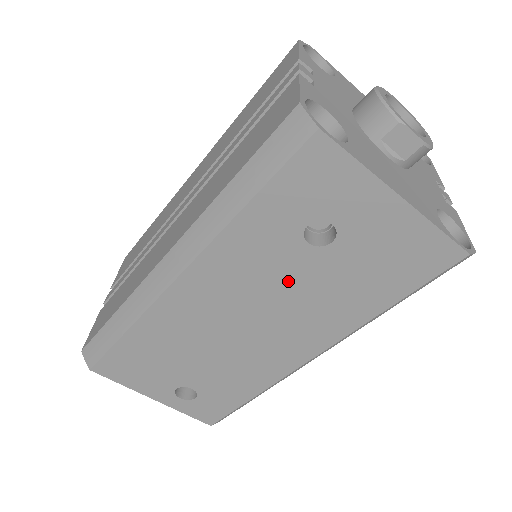
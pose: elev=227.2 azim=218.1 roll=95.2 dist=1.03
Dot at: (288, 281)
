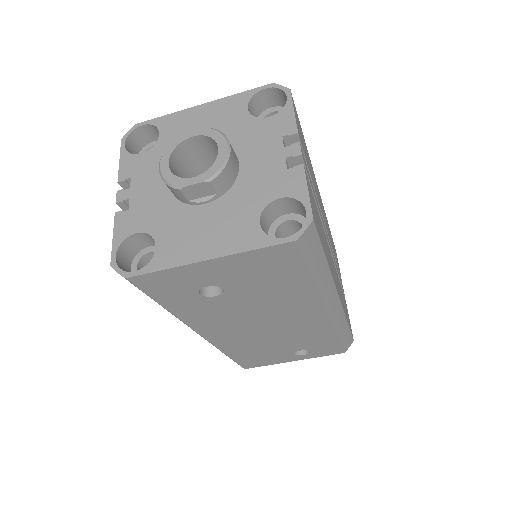
Dot at: (241, 308)
